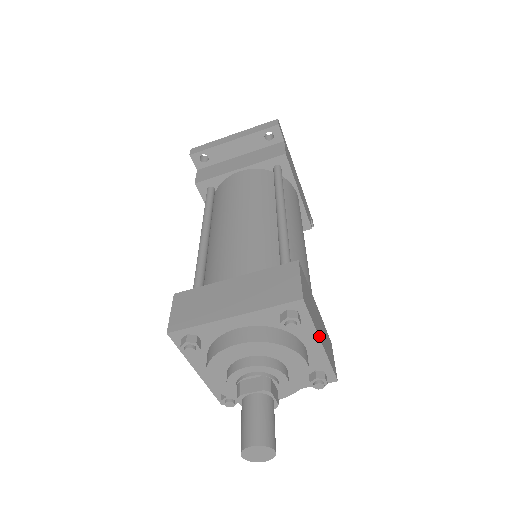
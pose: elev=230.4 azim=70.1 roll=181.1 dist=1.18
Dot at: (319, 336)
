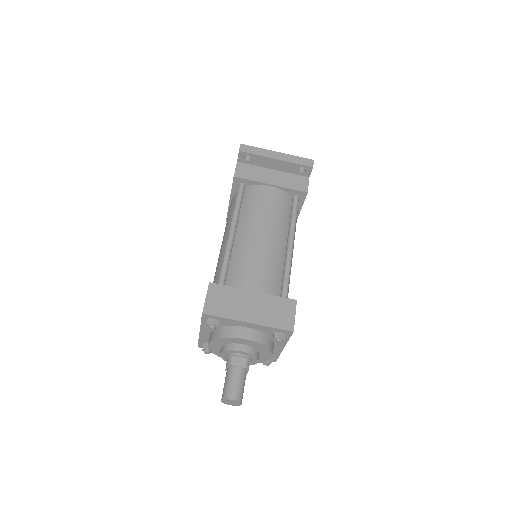
Dot at: (285, 345)
